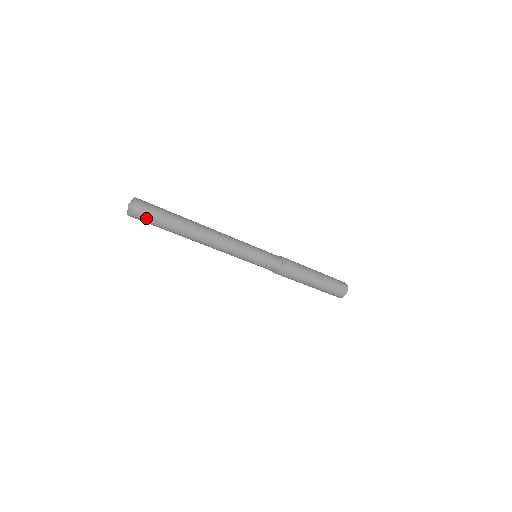
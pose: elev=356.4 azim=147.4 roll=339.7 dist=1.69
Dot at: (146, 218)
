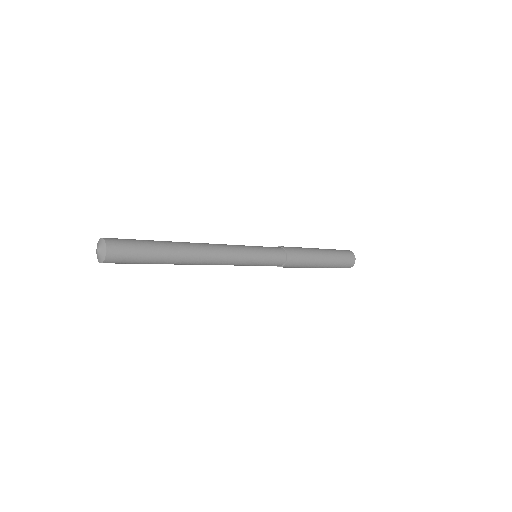
Dot at: (124, 260)
